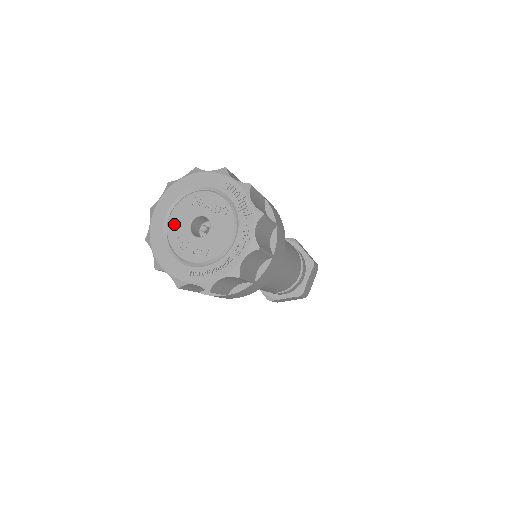
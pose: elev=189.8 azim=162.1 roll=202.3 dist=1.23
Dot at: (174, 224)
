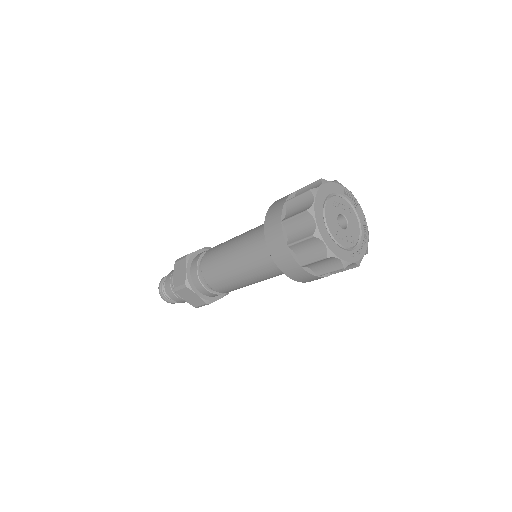
Dot at: (330, 221)
